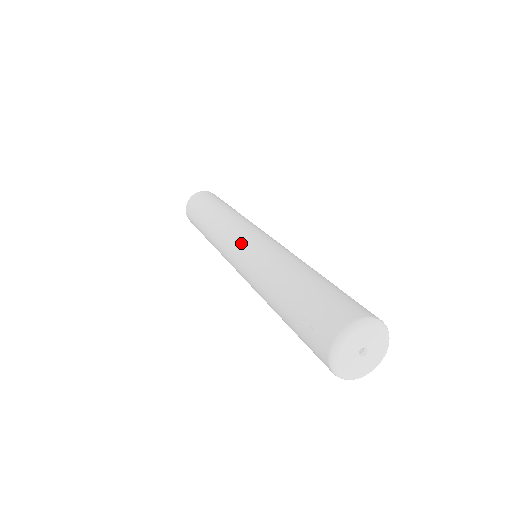
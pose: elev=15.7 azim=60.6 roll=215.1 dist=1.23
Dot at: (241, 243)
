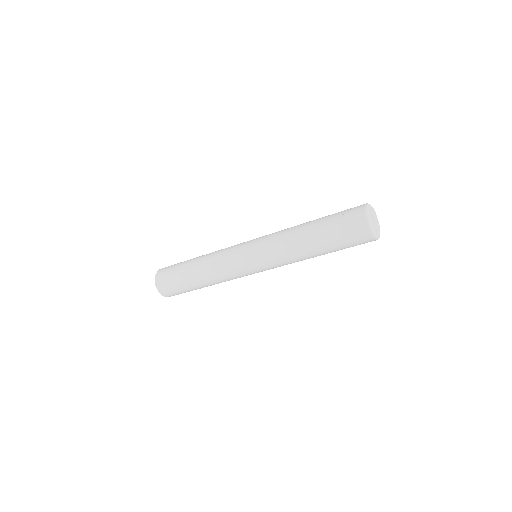
Dot at: (249, 243)
